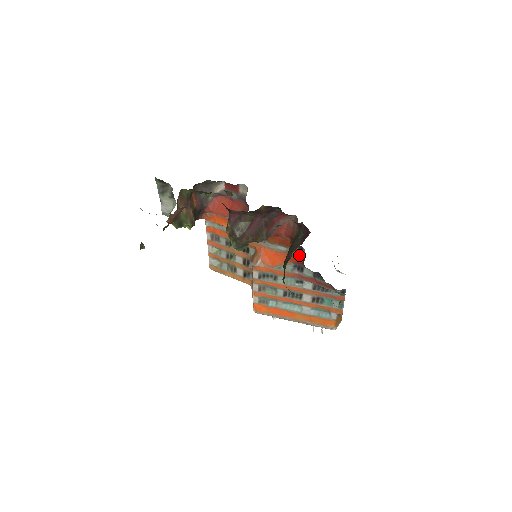
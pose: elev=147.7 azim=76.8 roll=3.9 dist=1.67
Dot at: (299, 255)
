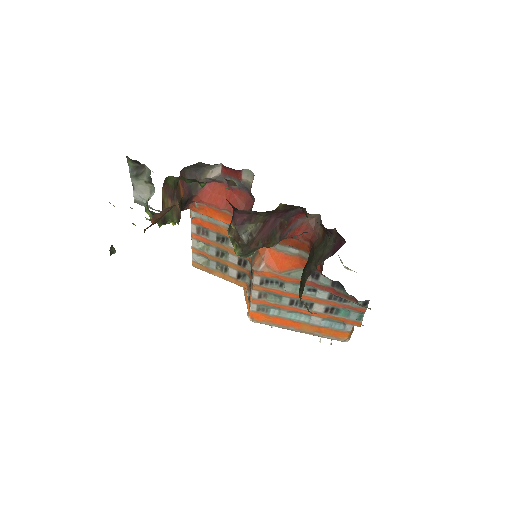
Dot at: occluded
